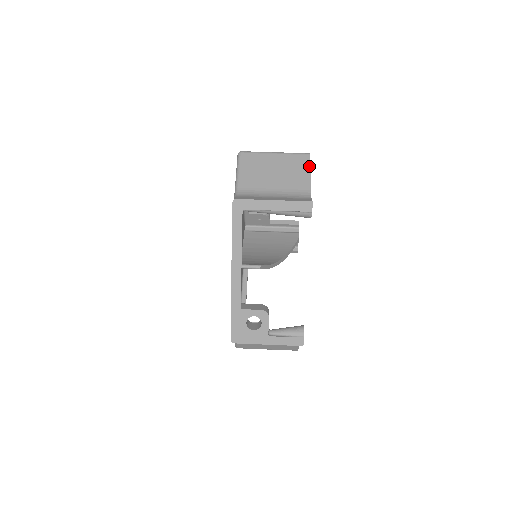
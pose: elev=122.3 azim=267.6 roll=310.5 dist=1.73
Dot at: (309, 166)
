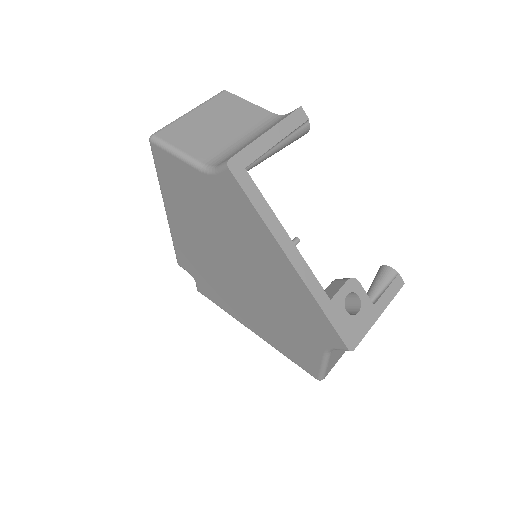
Dot at: (240, 98)
